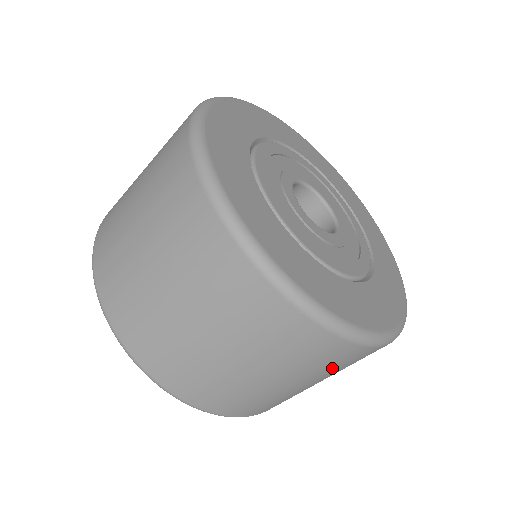
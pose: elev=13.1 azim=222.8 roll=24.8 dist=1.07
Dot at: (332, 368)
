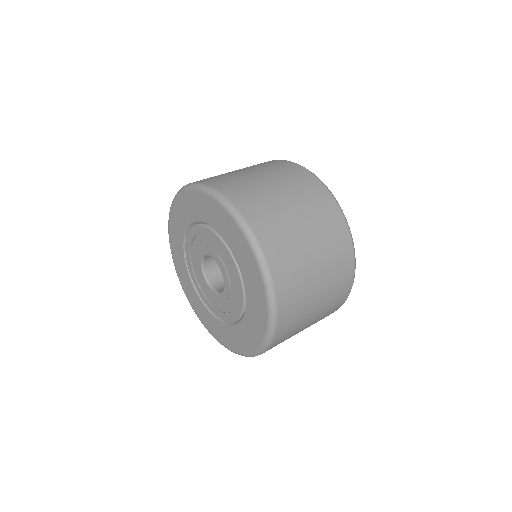
Dot at: (334, 259)
